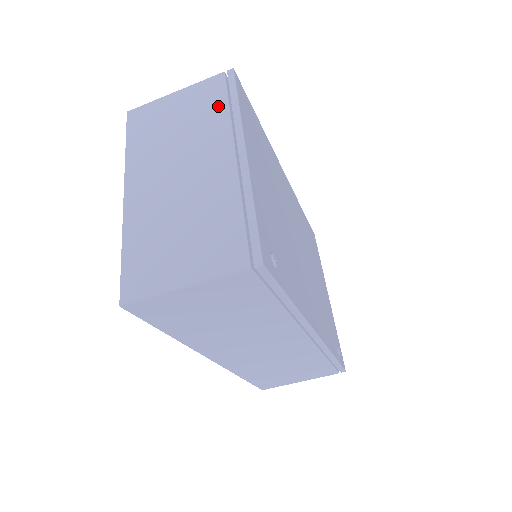
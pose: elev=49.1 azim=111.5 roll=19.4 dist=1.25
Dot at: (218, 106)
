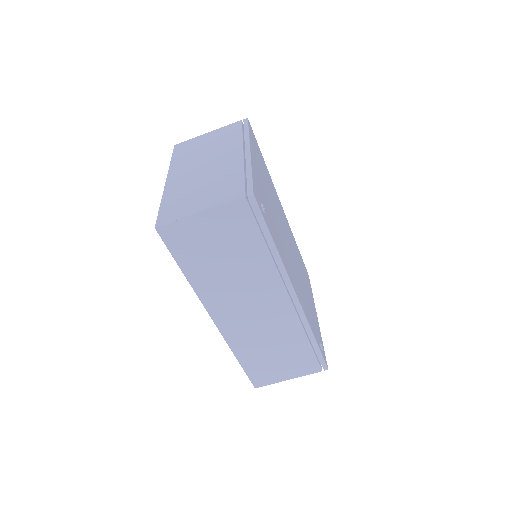
Dot at: (235, 134)
